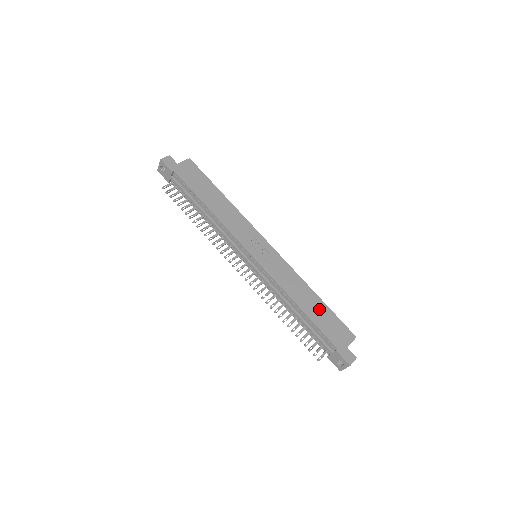
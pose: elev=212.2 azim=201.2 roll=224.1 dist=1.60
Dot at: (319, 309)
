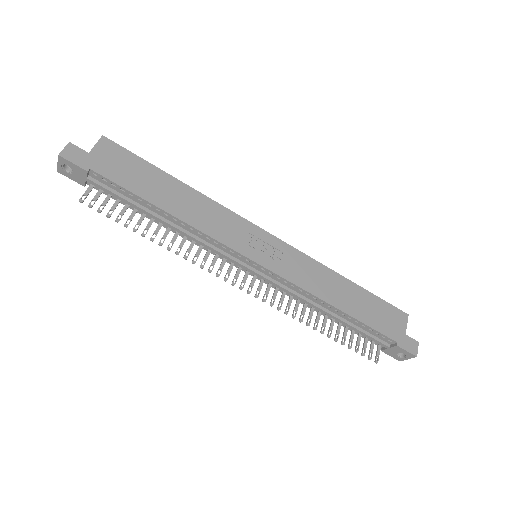
Dot at: (359, 299)
